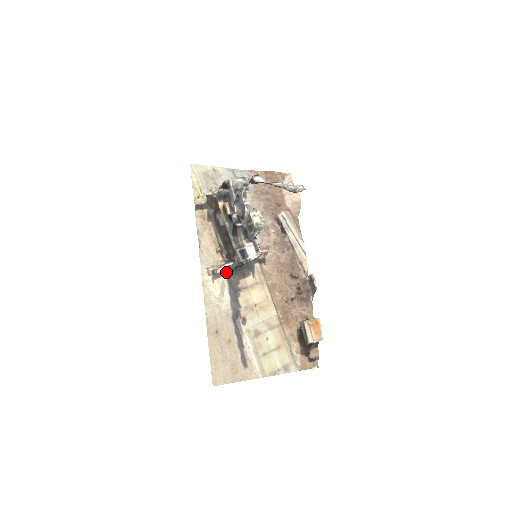
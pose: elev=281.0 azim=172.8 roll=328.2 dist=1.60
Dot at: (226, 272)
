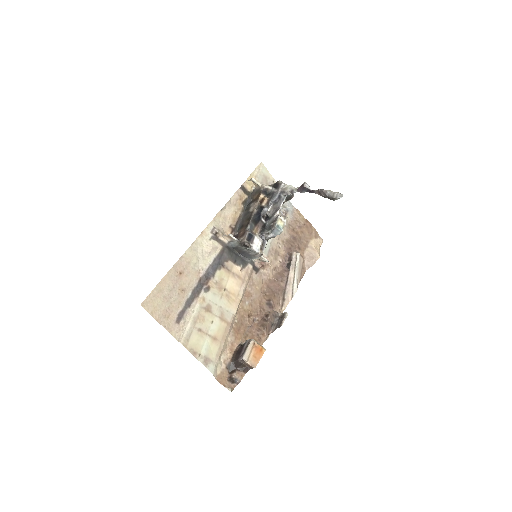
Dot at: (225, 244)
